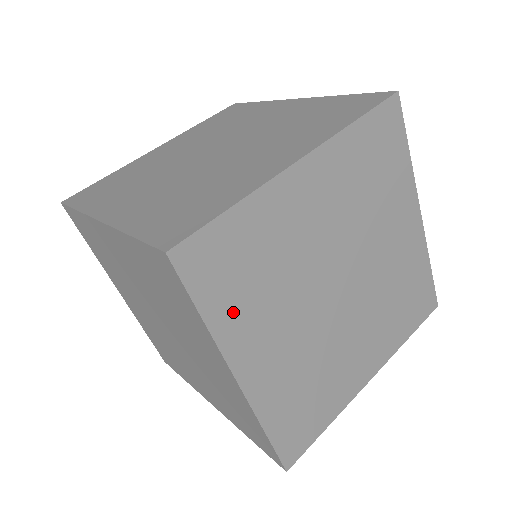
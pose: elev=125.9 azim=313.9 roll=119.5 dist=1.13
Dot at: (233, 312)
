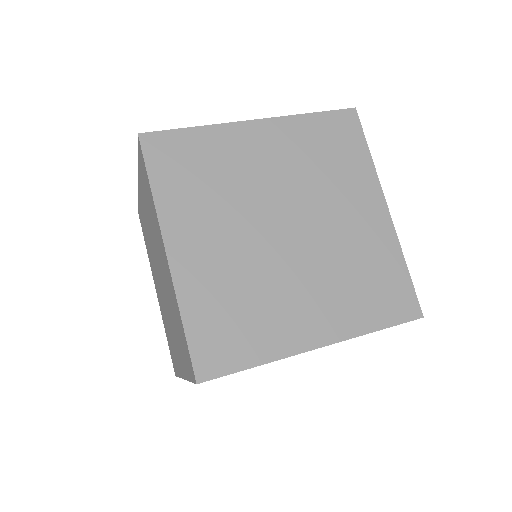
Dot at: (177, 196)
